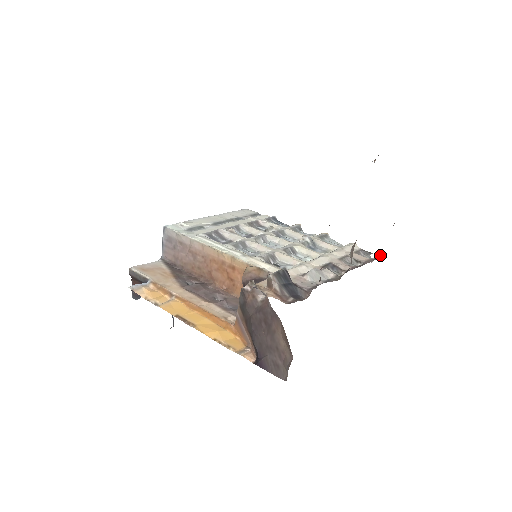
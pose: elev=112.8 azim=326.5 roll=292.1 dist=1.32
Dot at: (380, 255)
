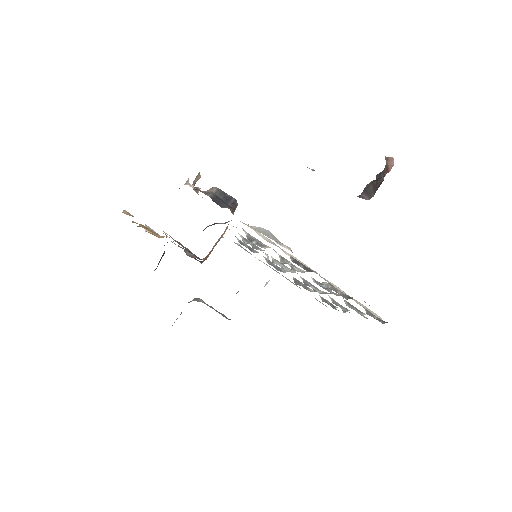
Dot at: occluded
